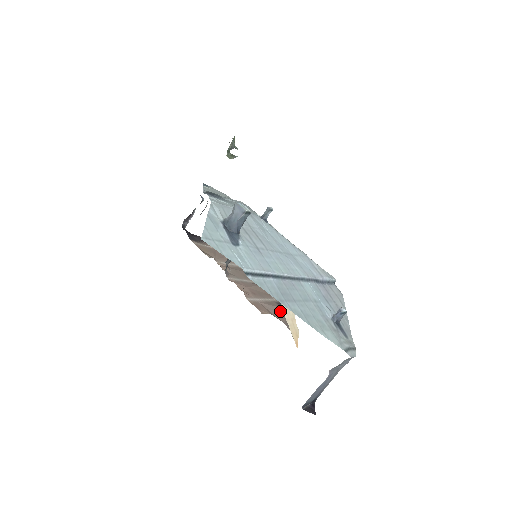
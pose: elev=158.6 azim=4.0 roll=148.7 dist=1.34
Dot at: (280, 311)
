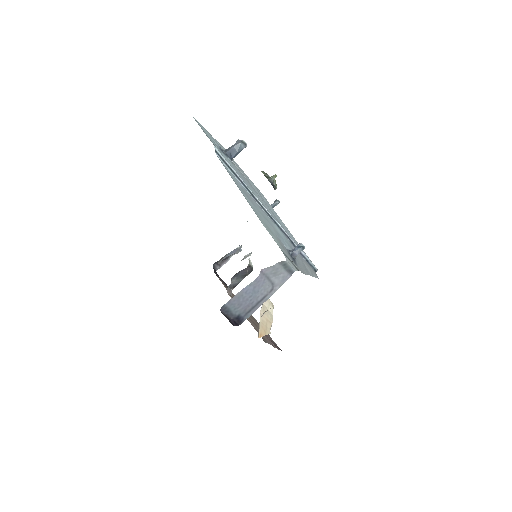
Dot at: (265, 337)
